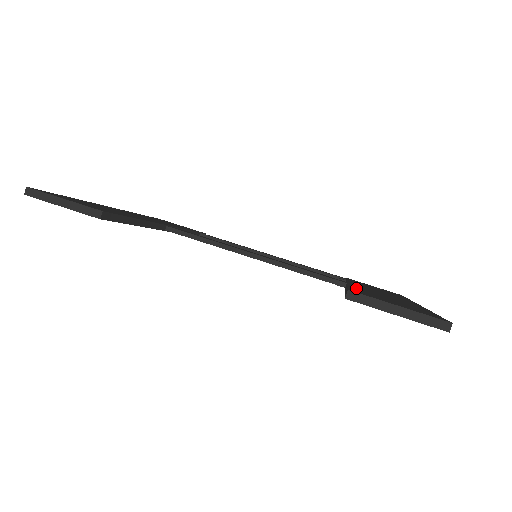
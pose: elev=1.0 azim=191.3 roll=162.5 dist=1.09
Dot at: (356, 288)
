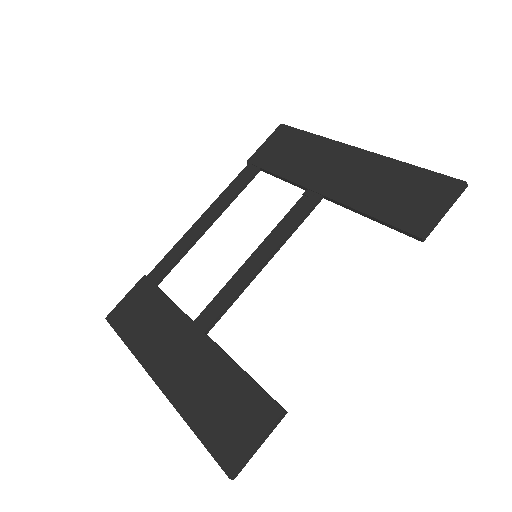
Dot at: (376, 211)
